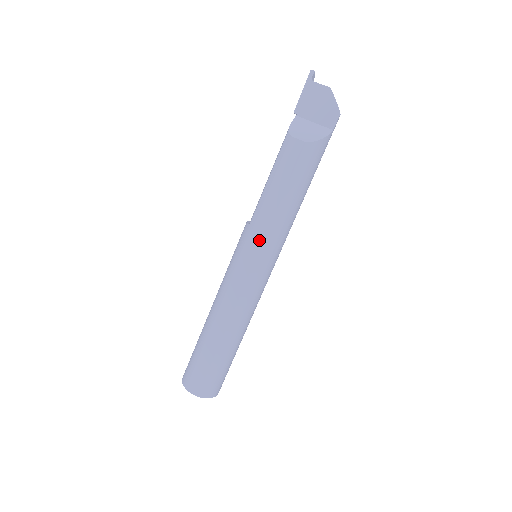
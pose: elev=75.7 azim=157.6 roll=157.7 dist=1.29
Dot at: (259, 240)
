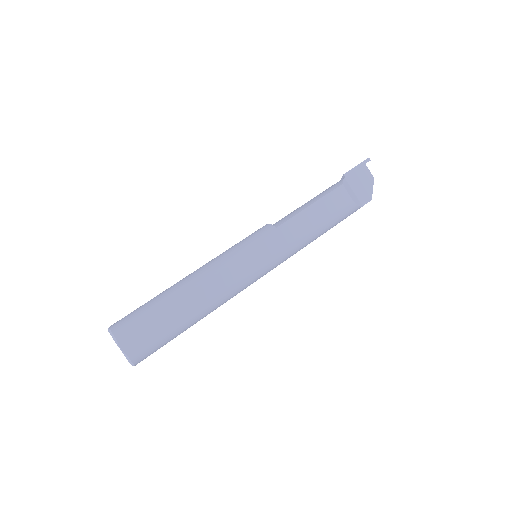
Dot at: (280, 245)
